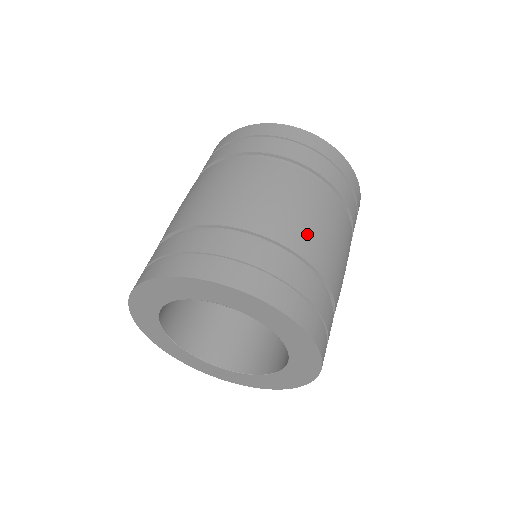
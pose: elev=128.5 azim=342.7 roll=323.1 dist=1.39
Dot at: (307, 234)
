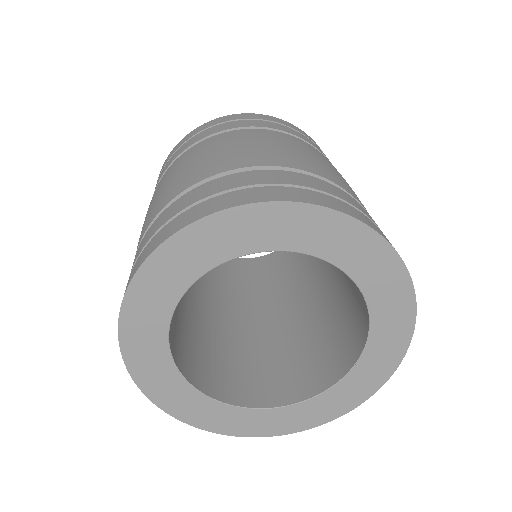
Dot at: occluded
